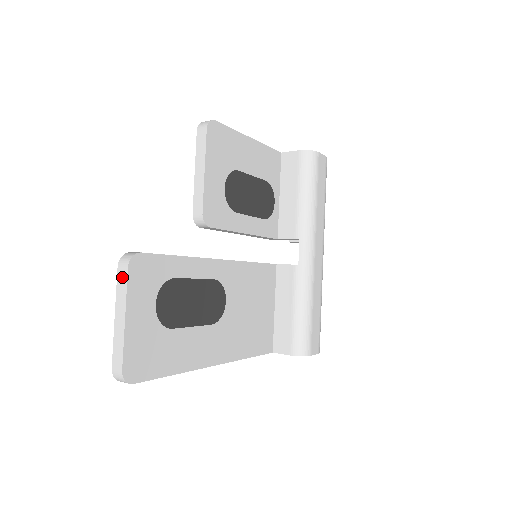
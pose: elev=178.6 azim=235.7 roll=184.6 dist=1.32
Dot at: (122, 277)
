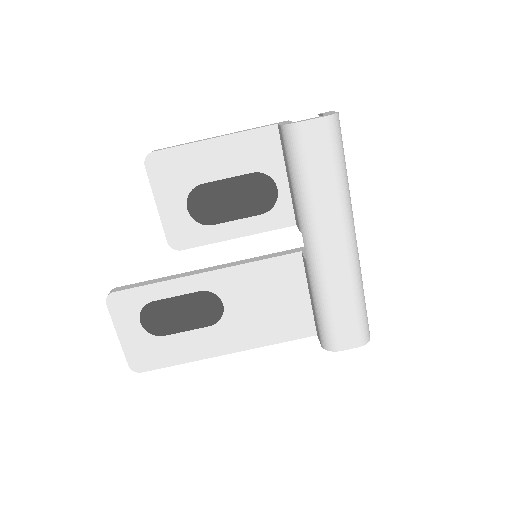
Dot at: (110, 308)
